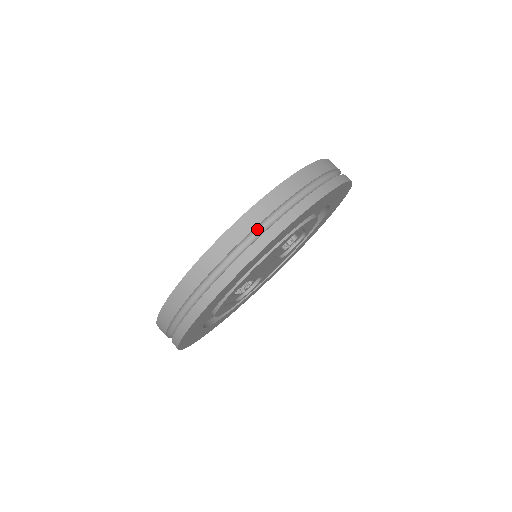
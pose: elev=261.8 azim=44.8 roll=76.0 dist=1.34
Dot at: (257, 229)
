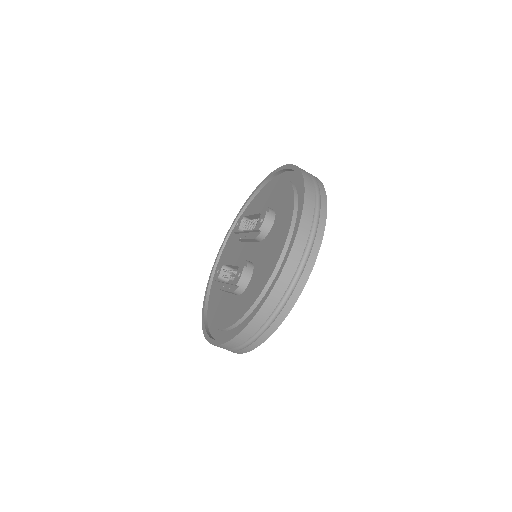
Dot at: (309, 234)
